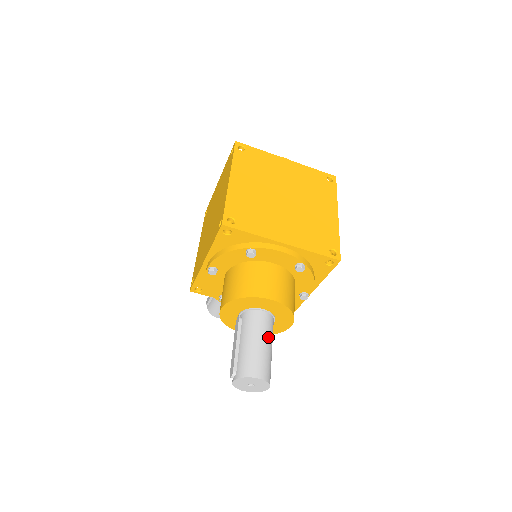
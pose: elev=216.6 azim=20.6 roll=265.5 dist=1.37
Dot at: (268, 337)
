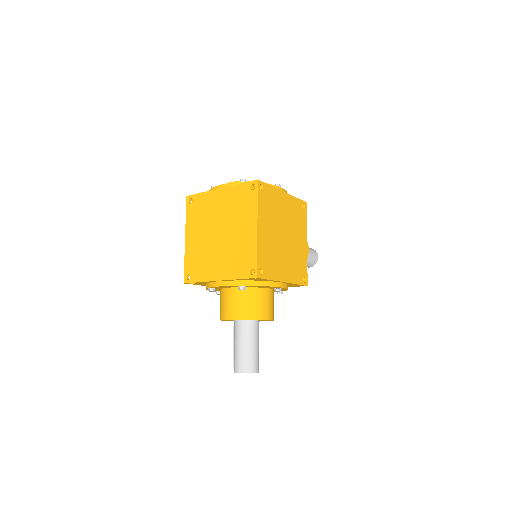
Dot at: (244, 340)
